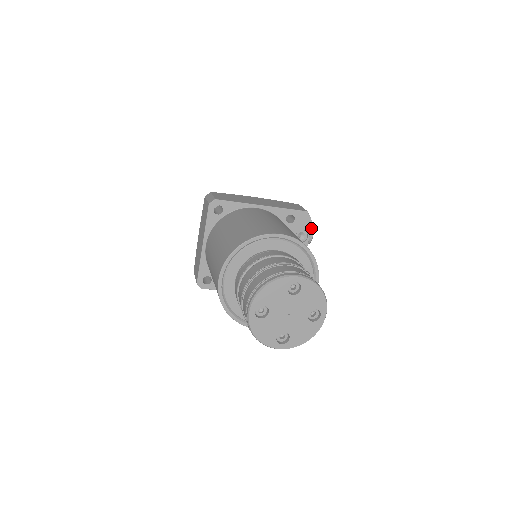
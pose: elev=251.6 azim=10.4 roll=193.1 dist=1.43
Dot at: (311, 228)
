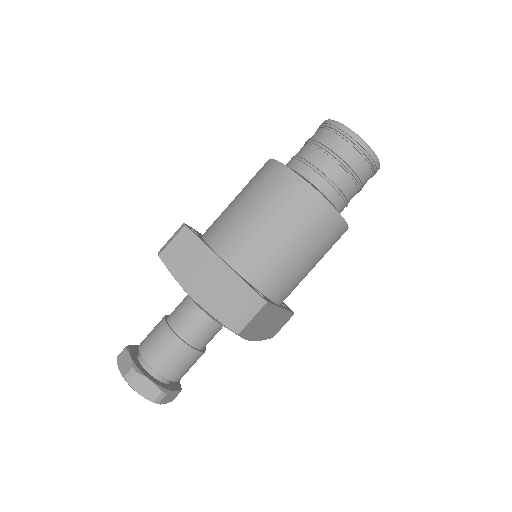
Dot at: occluded
